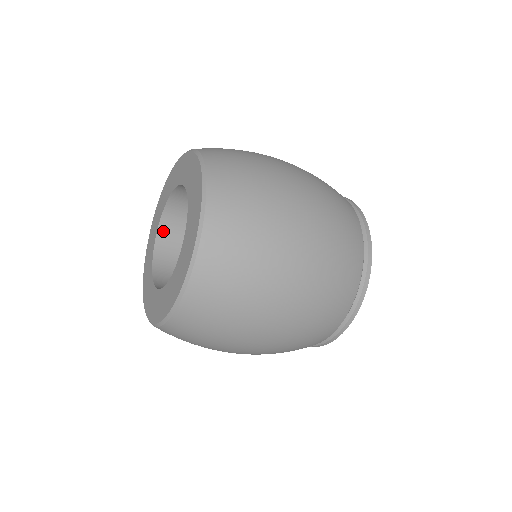
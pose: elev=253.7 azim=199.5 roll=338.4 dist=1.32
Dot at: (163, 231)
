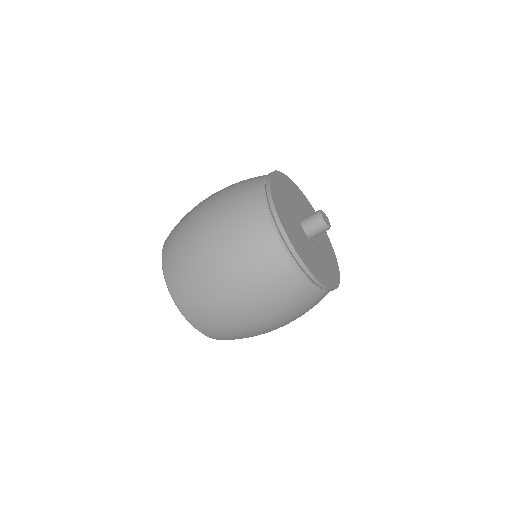
Dot at: occluded
